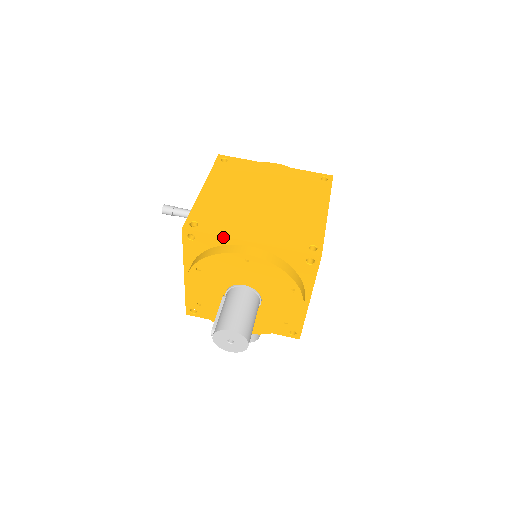
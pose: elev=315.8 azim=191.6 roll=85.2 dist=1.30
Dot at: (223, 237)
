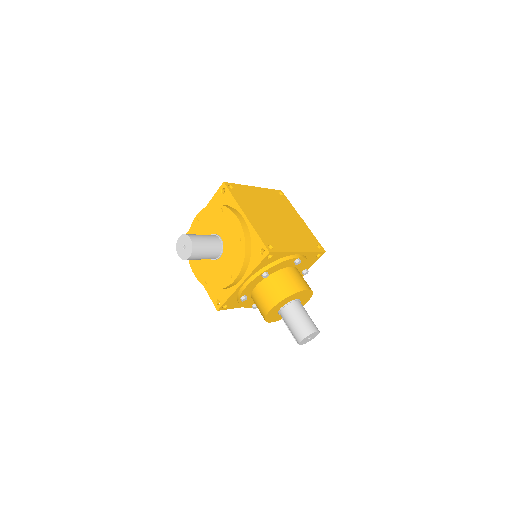
Dot at: occluded
